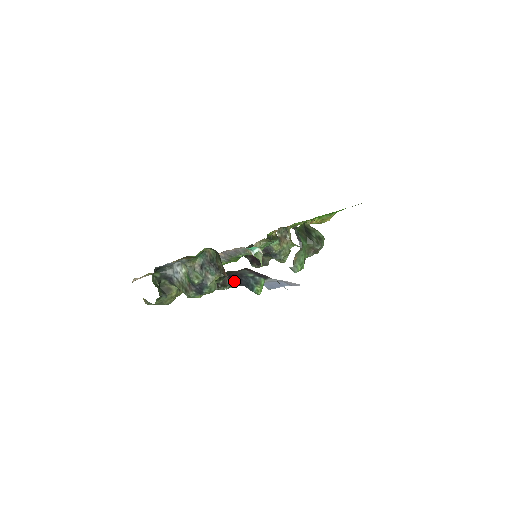
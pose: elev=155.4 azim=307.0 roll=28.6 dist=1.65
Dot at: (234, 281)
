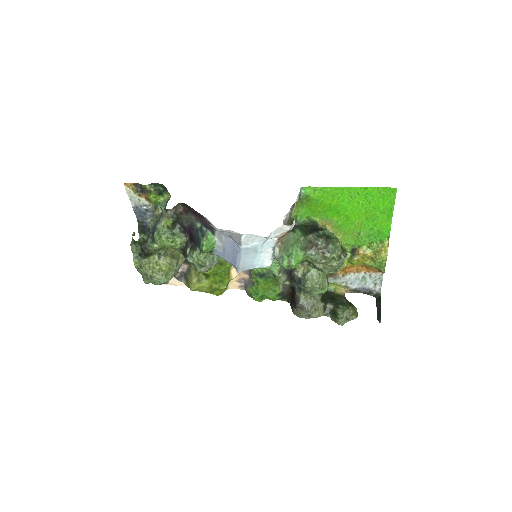
Dot at: (193, 241)
